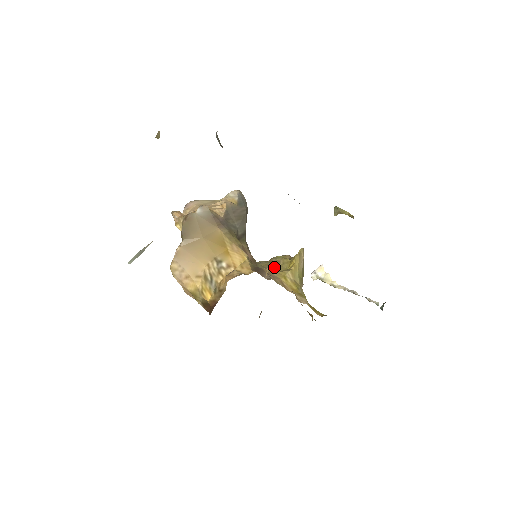
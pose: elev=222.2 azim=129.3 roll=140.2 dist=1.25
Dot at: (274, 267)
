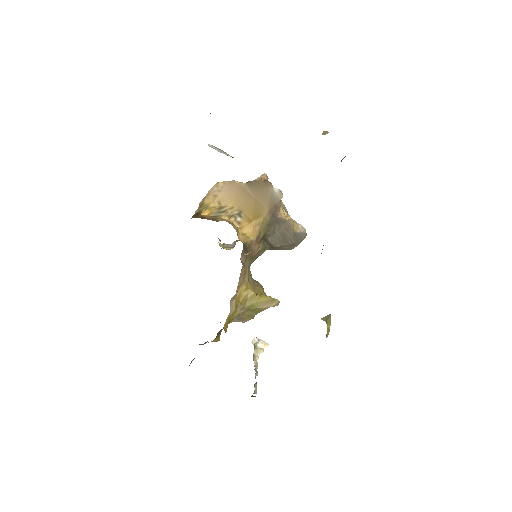
Dot at: (252, 280)
